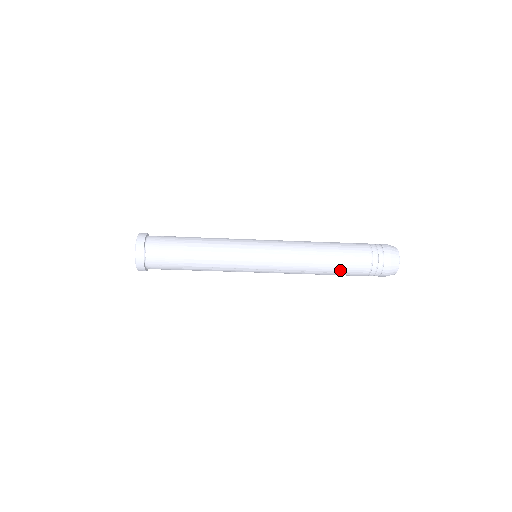
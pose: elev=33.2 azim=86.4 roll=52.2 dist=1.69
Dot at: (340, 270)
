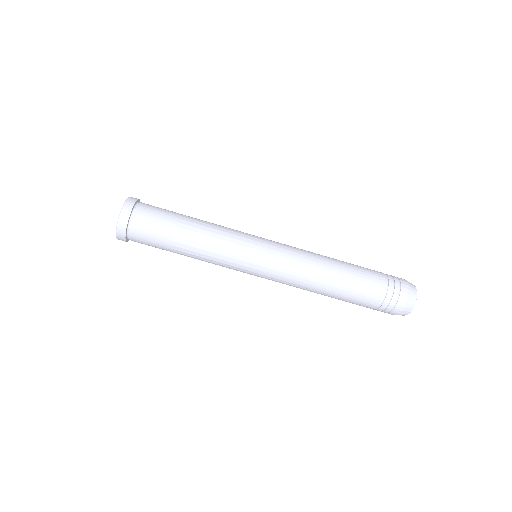
Dot at: (354, 276)
